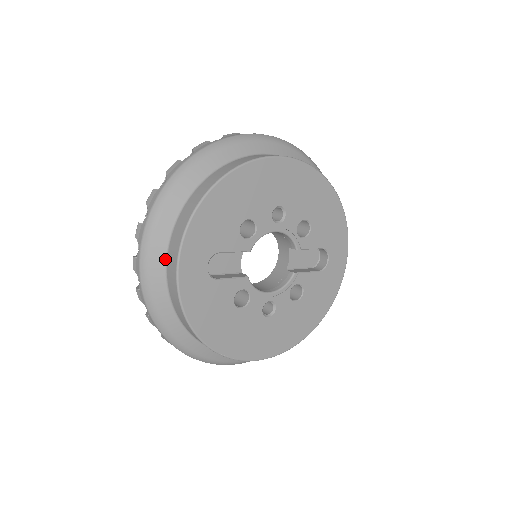
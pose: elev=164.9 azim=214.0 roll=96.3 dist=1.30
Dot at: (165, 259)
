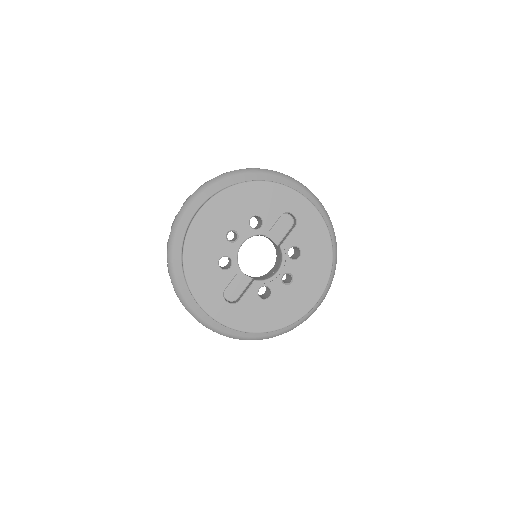
Dot at: occluded
